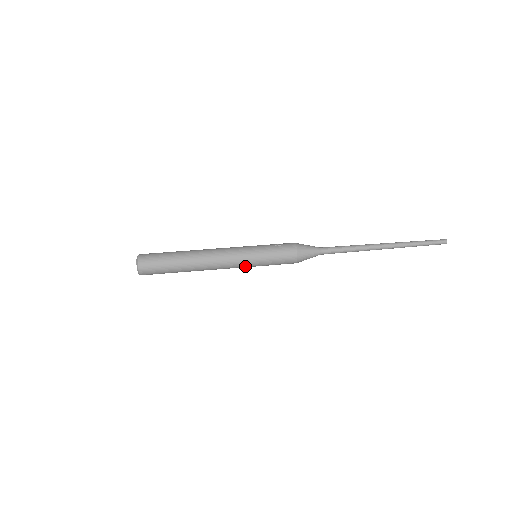
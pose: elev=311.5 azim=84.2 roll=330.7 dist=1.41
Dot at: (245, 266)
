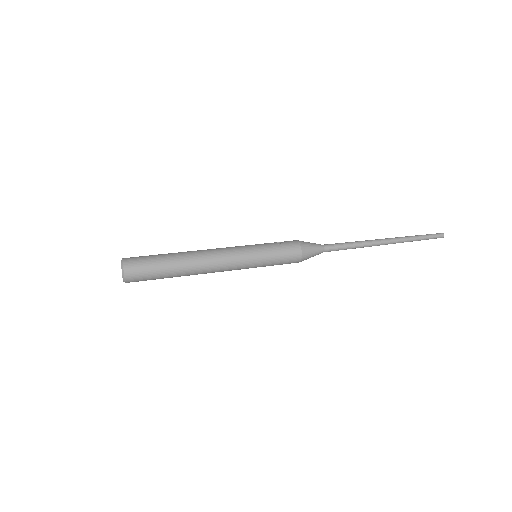
Dot at: (245, 268)
